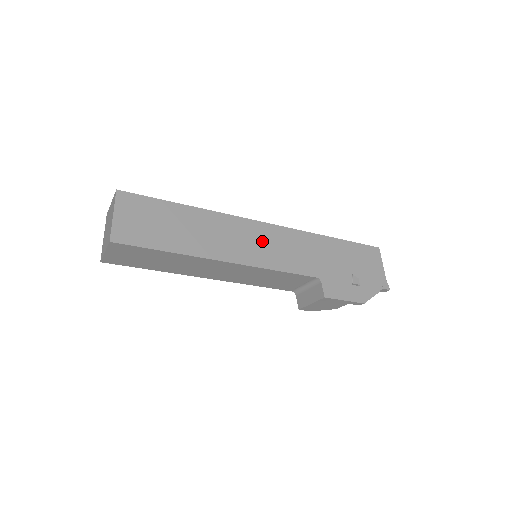
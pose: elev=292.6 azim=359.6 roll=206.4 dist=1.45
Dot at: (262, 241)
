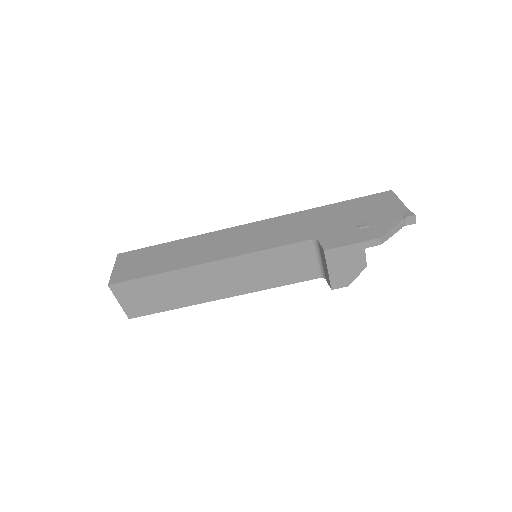
Dot at: (246, 236)
